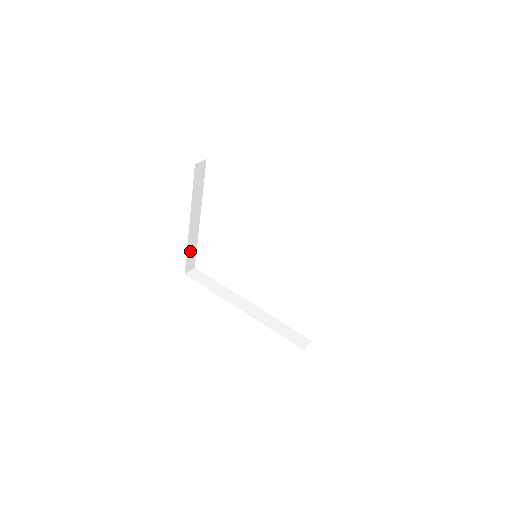
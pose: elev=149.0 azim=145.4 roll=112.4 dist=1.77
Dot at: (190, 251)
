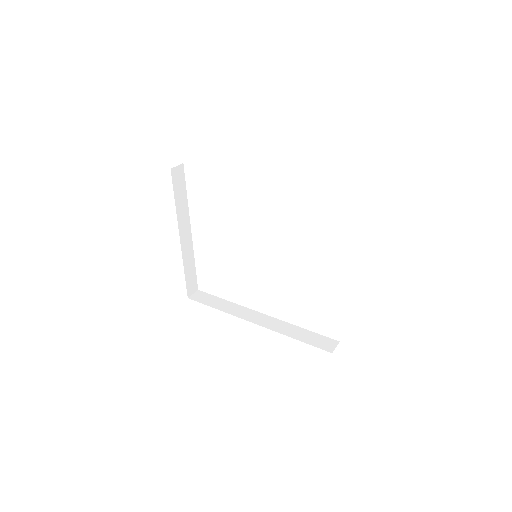
Dot at: (188, 271)
